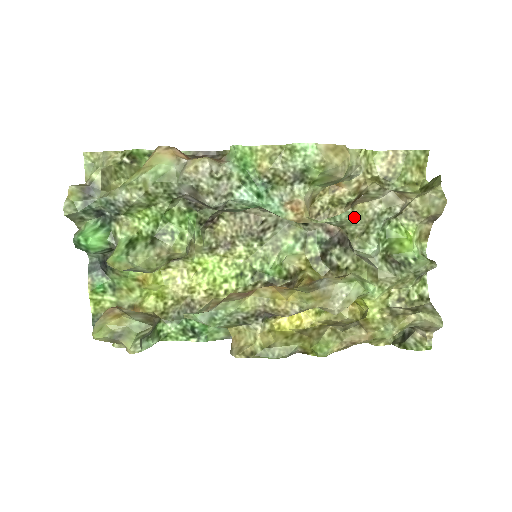
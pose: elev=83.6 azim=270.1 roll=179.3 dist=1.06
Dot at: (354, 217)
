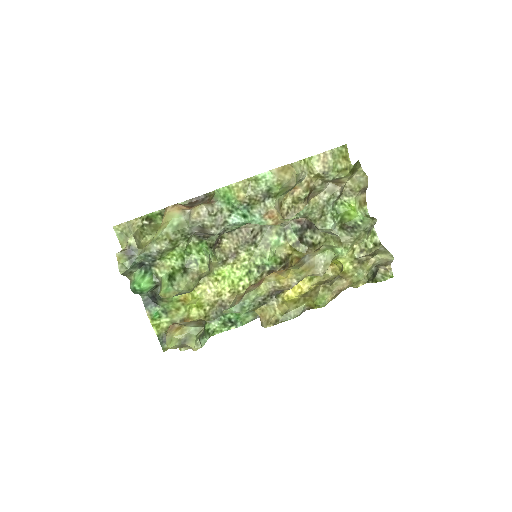
Dot at: (311, 209)
